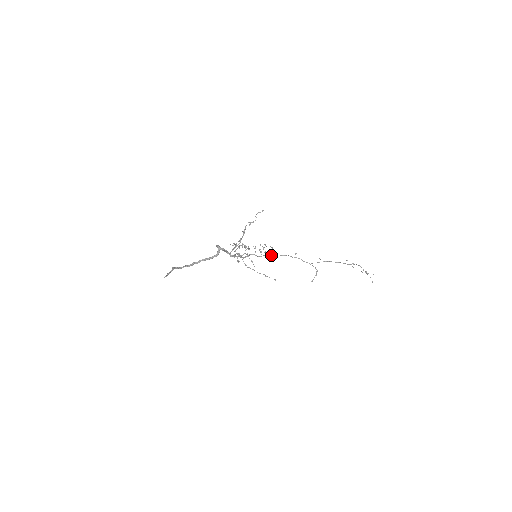
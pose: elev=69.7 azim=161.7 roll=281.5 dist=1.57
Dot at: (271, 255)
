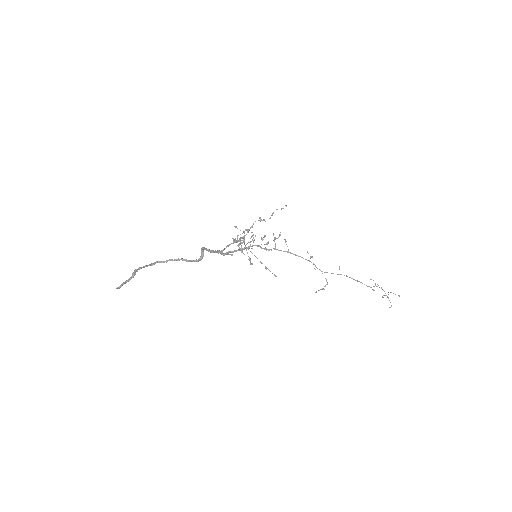
Dot at: (280, 250)
